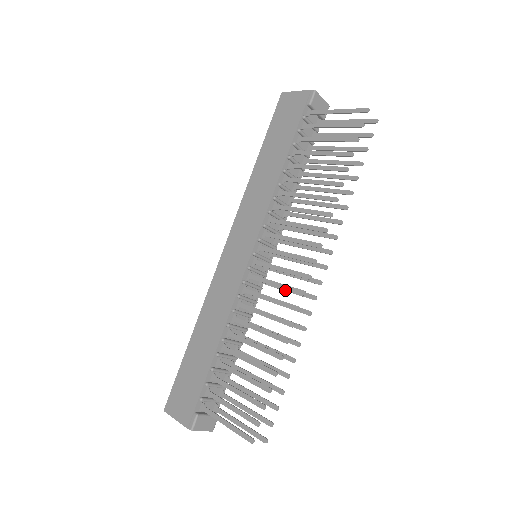
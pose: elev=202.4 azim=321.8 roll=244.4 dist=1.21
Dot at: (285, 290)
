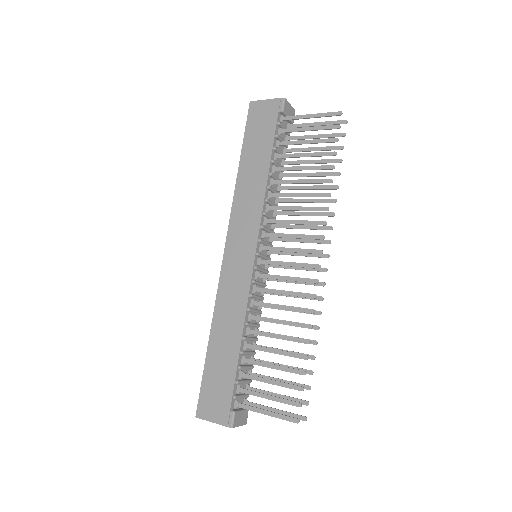
Dot at: (292, 282)
